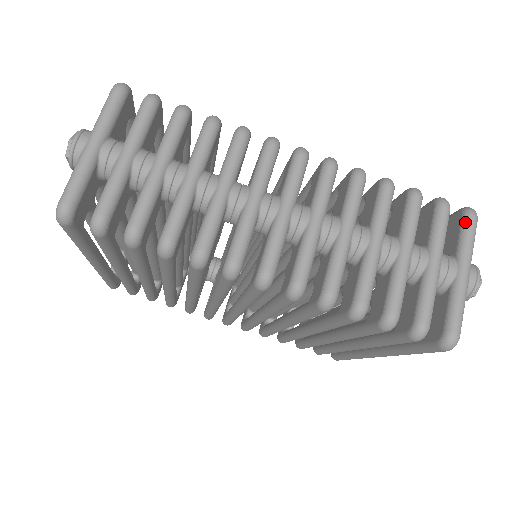
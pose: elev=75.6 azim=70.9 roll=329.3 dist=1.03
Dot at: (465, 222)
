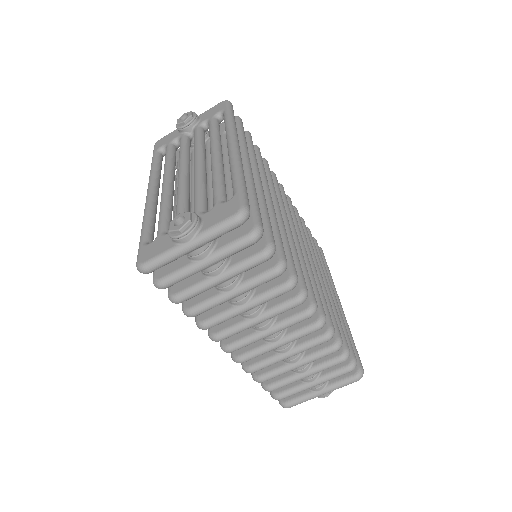
Dot at: (351, 379)
